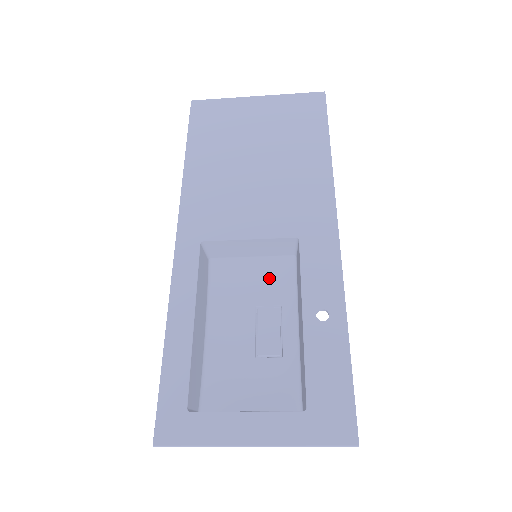
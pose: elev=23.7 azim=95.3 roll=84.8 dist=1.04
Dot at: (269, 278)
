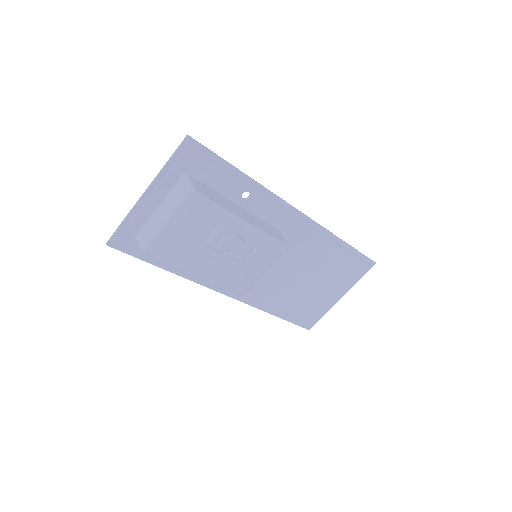
Dot at: (261, 257)
